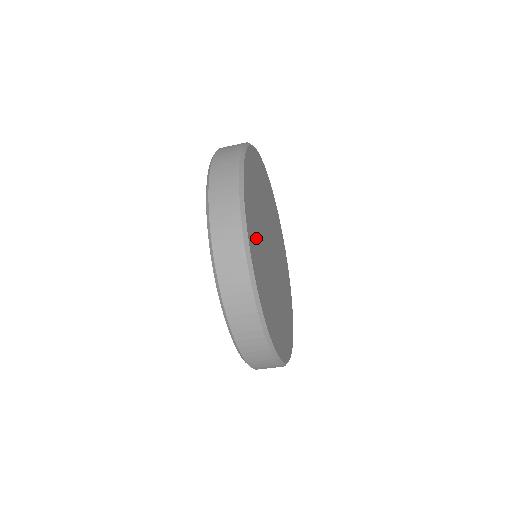
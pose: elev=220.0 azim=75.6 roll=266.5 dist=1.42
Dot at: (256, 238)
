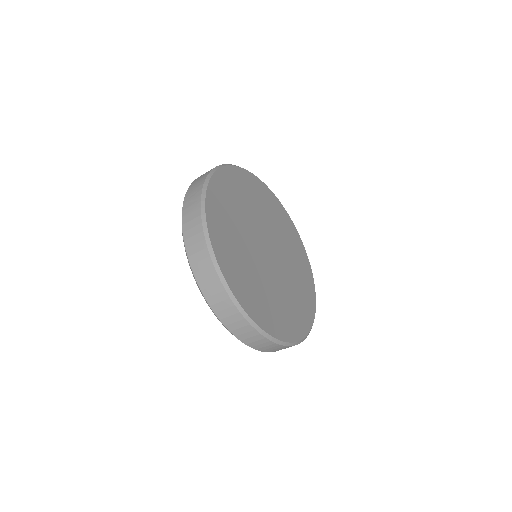
Dot at: (226, 224)
